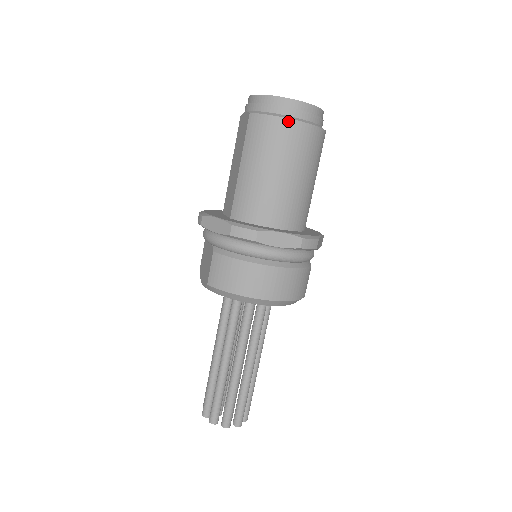
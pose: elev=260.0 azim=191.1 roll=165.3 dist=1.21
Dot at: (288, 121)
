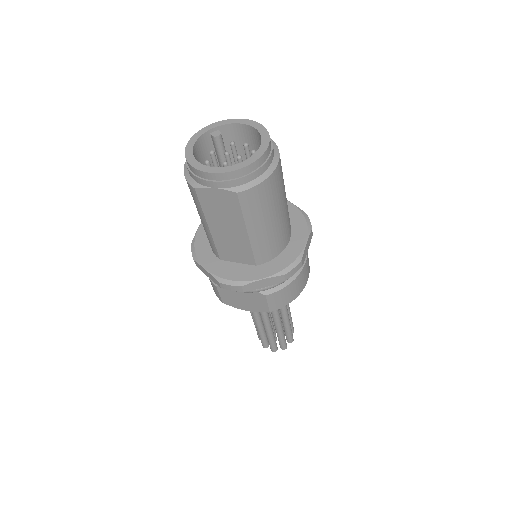
Dot at: (274, 173)
